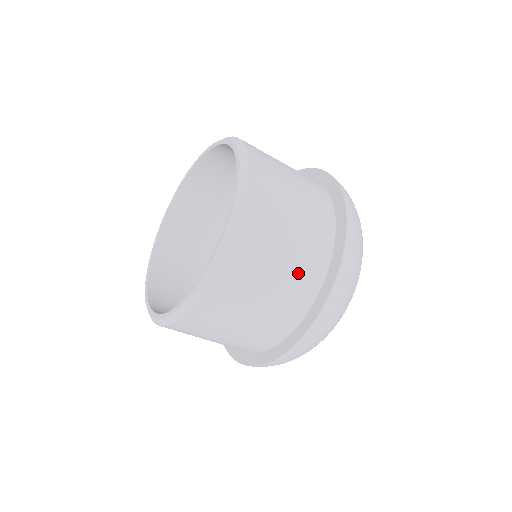
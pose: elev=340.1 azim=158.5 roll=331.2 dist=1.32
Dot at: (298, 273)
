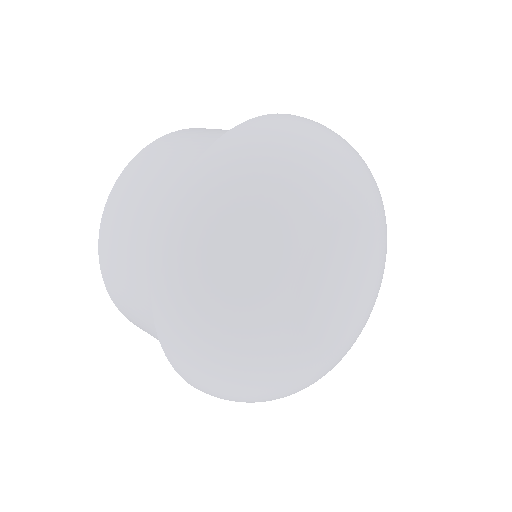
Dot at: (180, 174)
